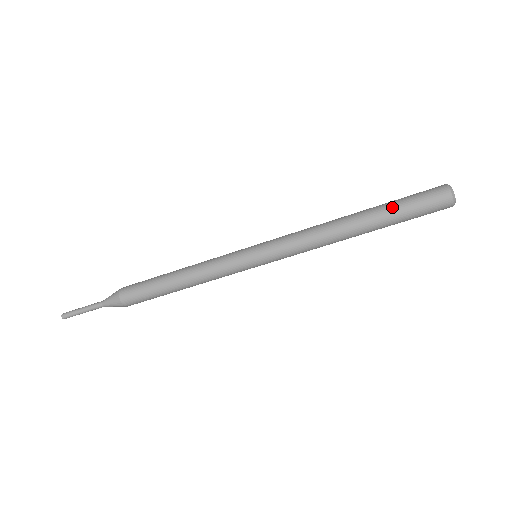
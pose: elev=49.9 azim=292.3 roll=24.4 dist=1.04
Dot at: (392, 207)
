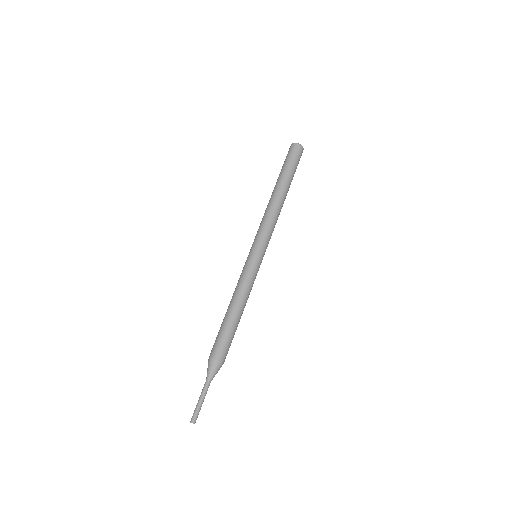
Dot at: (282, 171)
